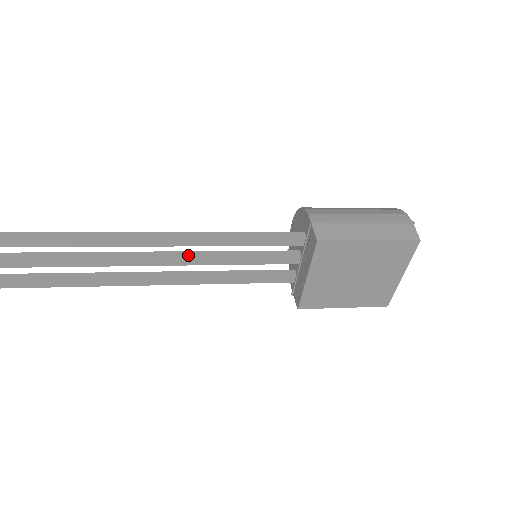
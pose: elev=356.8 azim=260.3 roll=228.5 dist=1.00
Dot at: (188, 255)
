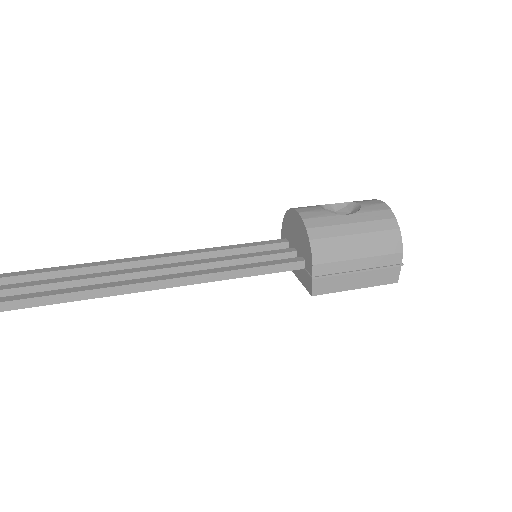
Dot at: (195, 269)
